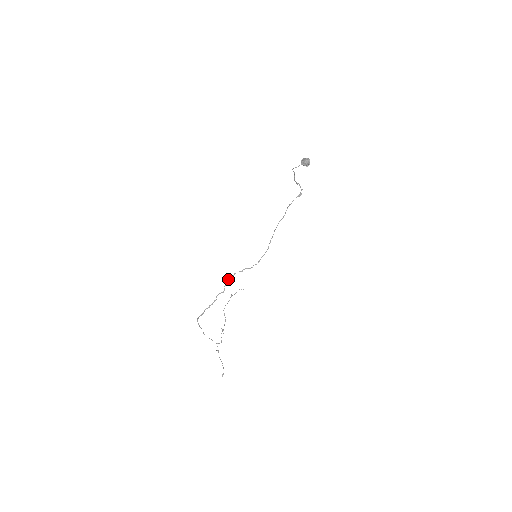
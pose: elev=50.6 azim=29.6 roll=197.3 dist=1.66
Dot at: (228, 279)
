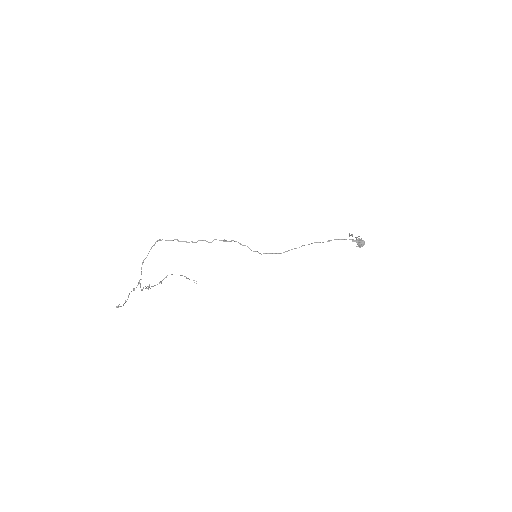
Dot at: occluded
